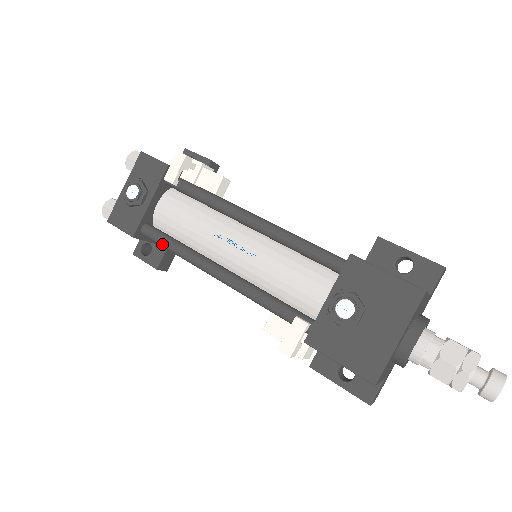
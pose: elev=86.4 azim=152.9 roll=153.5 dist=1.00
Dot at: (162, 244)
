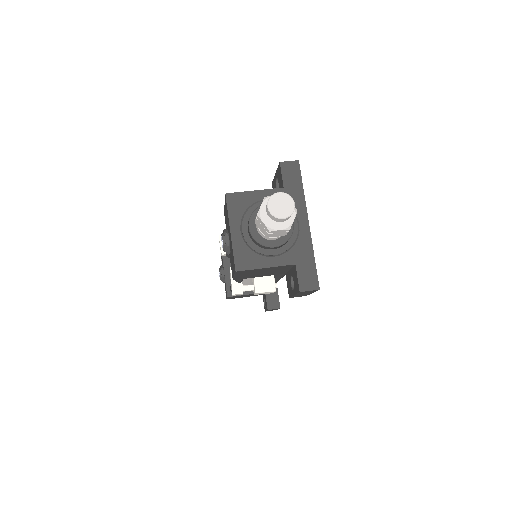
Dot at: occluded
